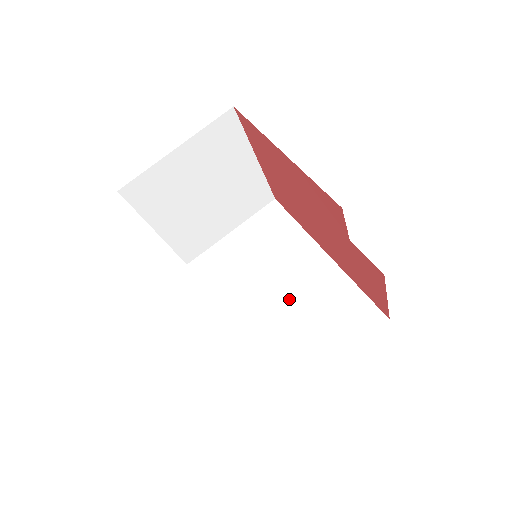
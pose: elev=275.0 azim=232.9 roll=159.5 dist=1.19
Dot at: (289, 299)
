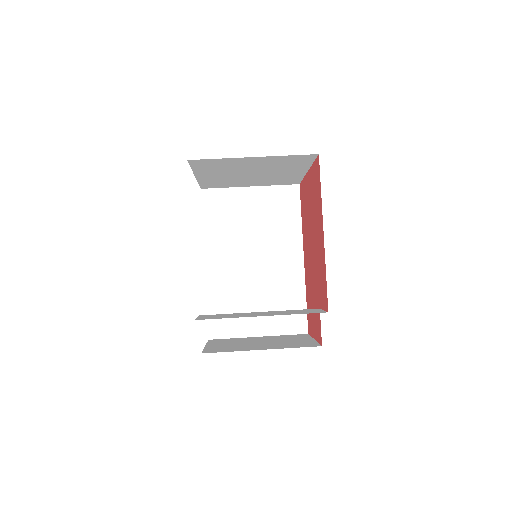
Dot at: (257, 274)
